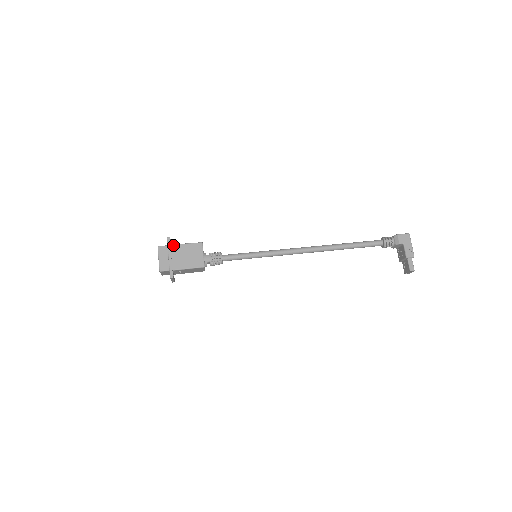
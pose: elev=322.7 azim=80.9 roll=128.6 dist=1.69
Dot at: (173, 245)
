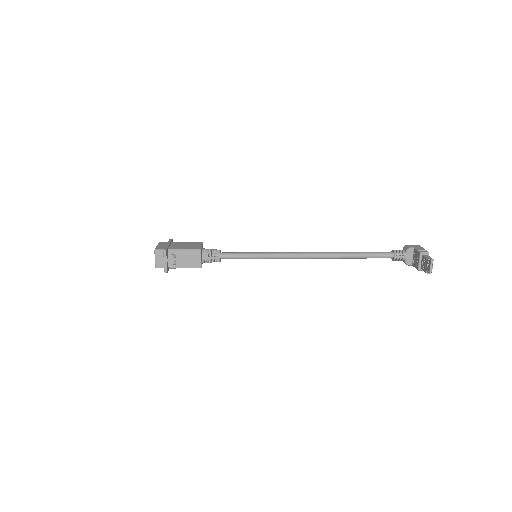
Dot at: (174, 242)
